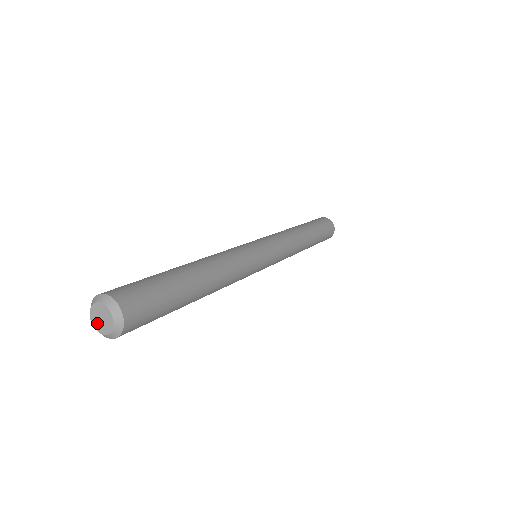
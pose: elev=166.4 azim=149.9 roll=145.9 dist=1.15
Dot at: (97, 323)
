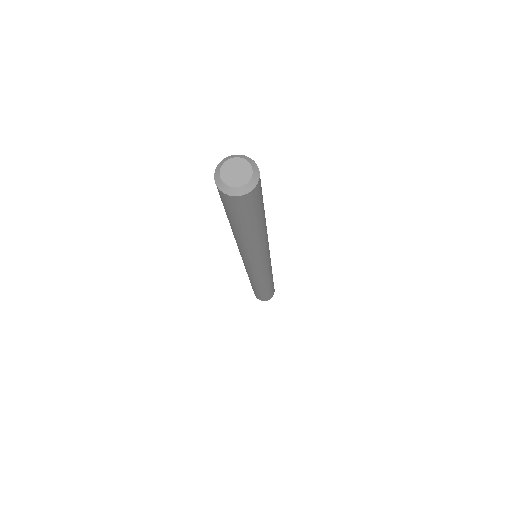
Dot at: (232, 179)
